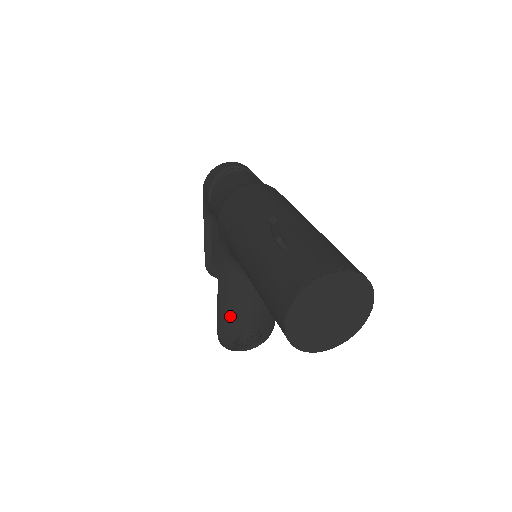
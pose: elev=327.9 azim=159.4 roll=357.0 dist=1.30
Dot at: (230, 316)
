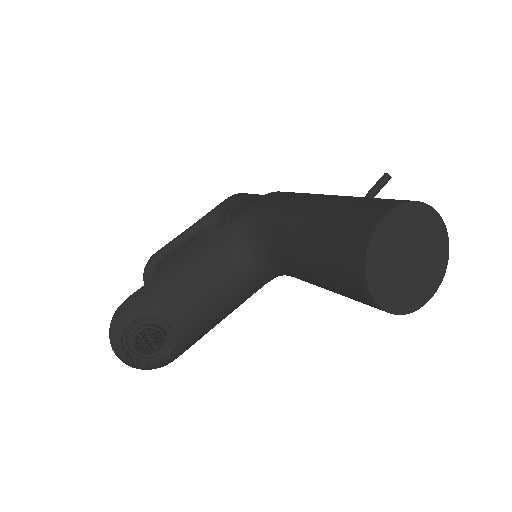
Dot at: (172, 285)
